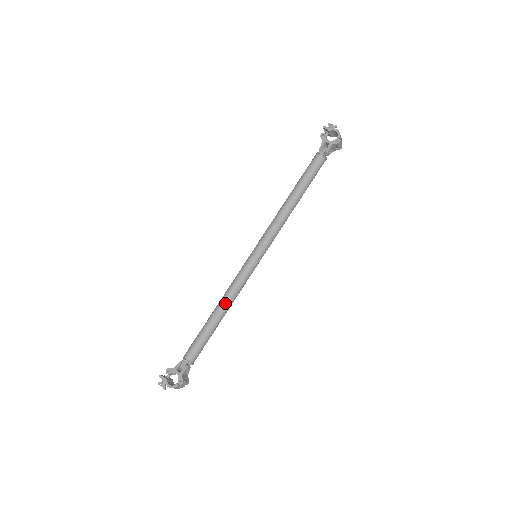
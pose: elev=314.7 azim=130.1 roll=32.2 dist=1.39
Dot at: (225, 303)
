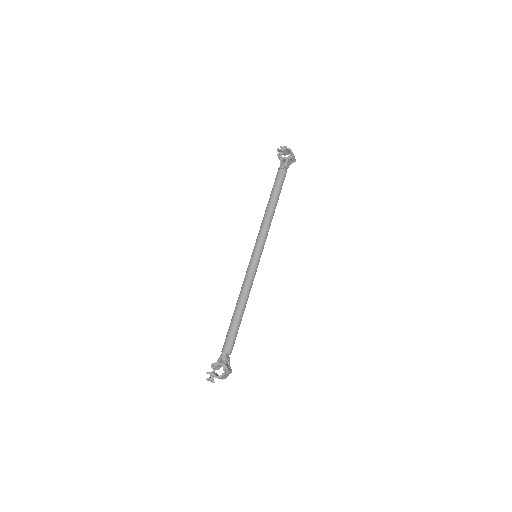
Dot at: (243, 298)
